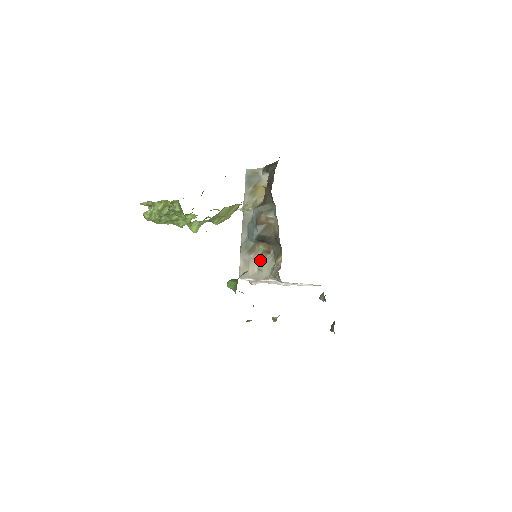
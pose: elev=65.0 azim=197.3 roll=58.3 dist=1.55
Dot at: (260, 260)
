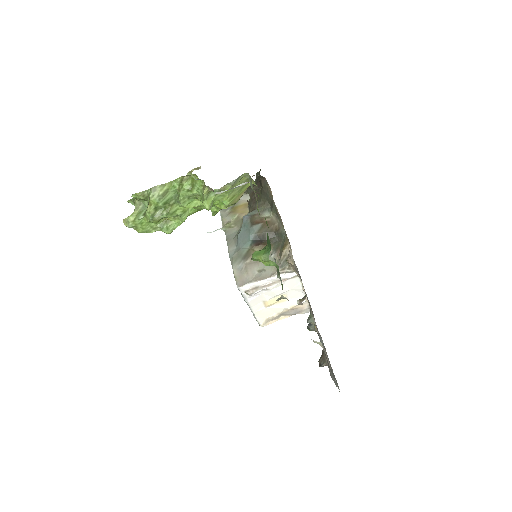
Dot at: occluded
